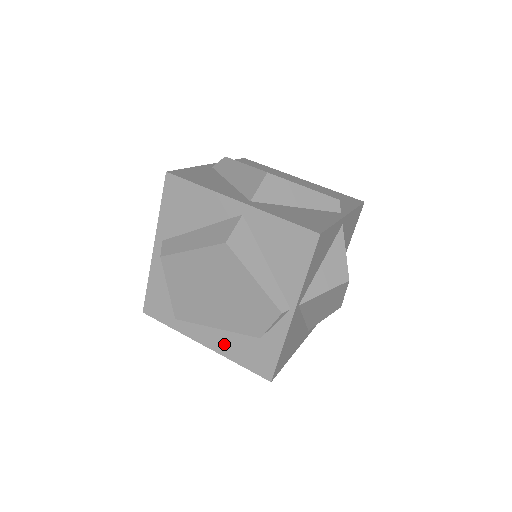
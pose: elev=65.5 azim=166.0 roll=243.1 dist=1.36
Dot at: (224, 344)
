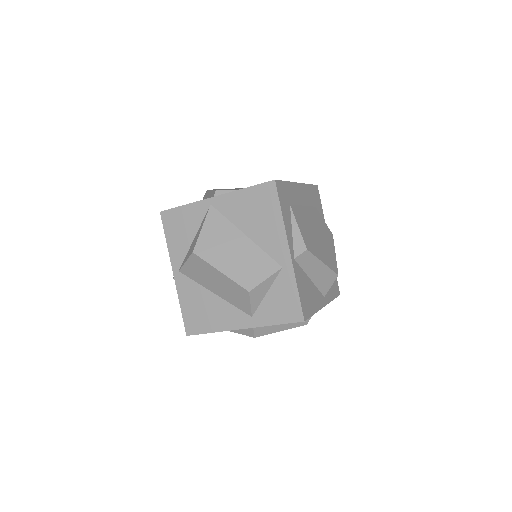
Dot at: occluded
